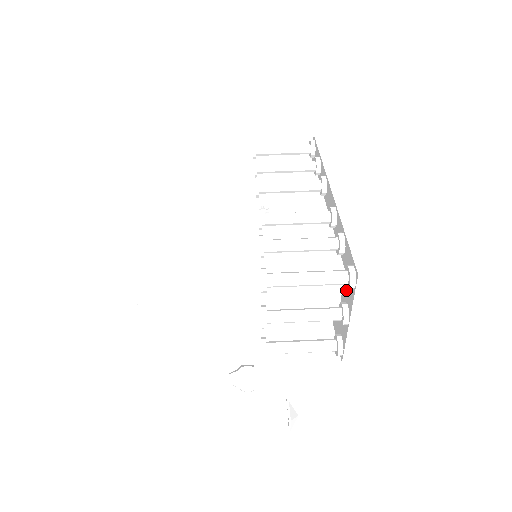
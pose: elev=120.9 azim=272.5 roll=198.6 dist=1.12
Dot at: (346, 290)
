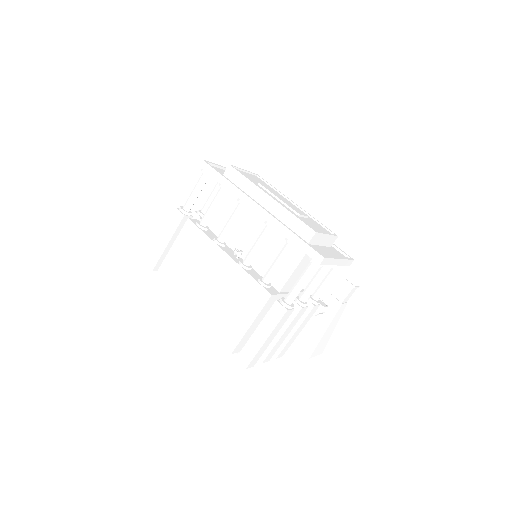
Dot at: occluded
